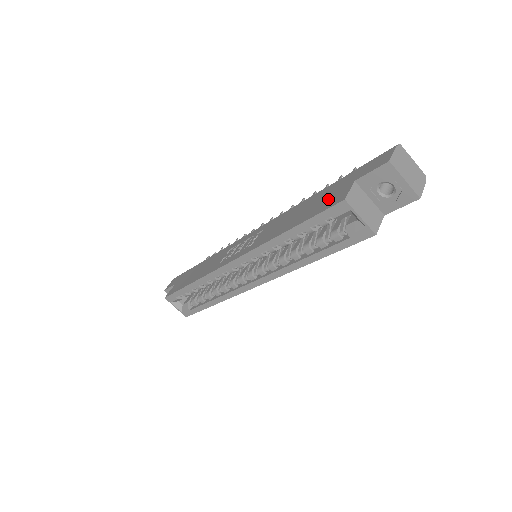
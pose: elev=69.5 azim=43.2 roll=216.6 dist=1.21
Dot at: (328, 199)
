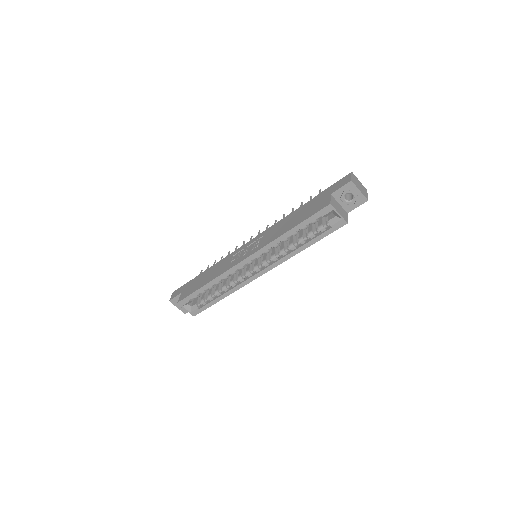
Dot at: (315, 207)
